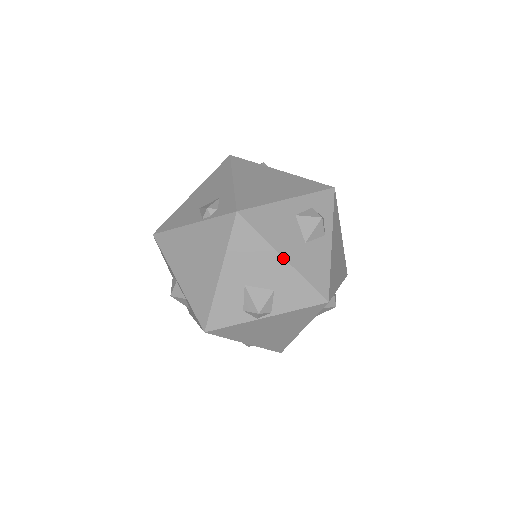
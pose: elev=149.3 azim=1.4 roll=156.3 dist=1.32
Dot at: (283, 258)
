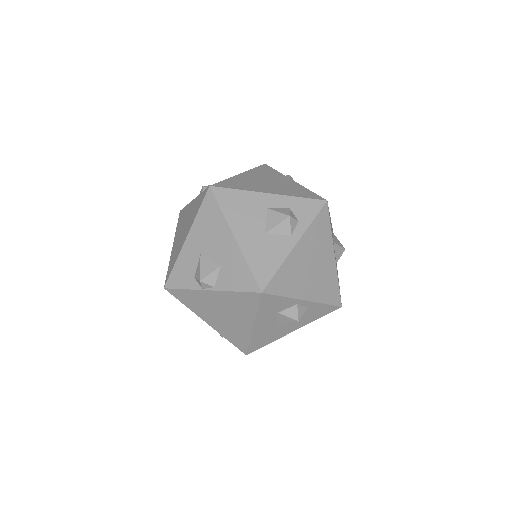
Dot at: (234, 237)
